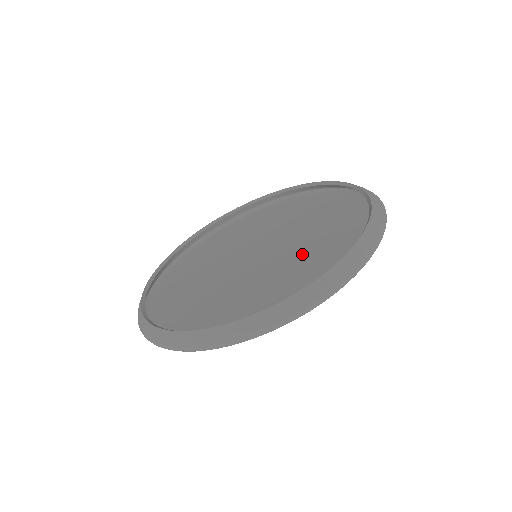
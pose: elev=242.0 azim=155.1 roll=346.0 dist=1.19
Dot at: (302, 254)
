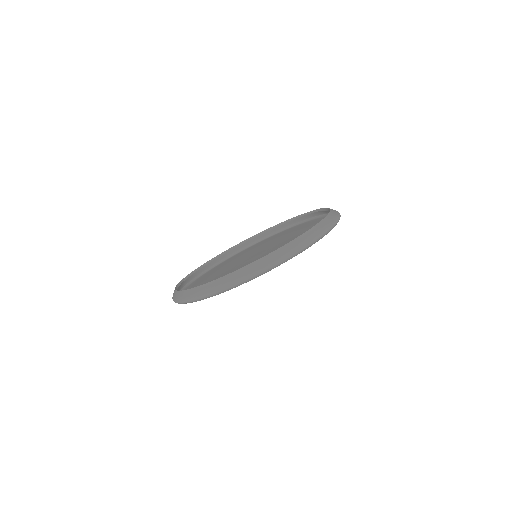
Dot at: occluded
